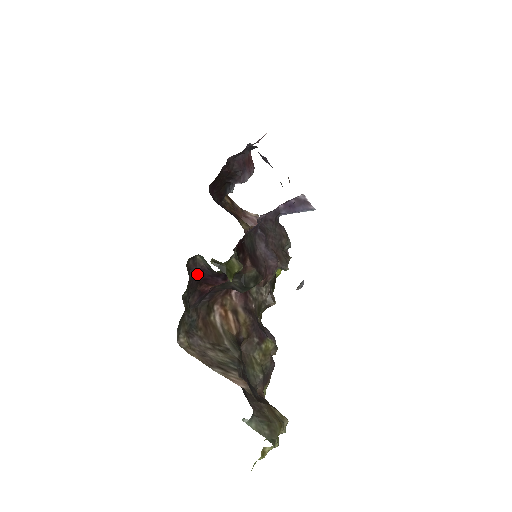
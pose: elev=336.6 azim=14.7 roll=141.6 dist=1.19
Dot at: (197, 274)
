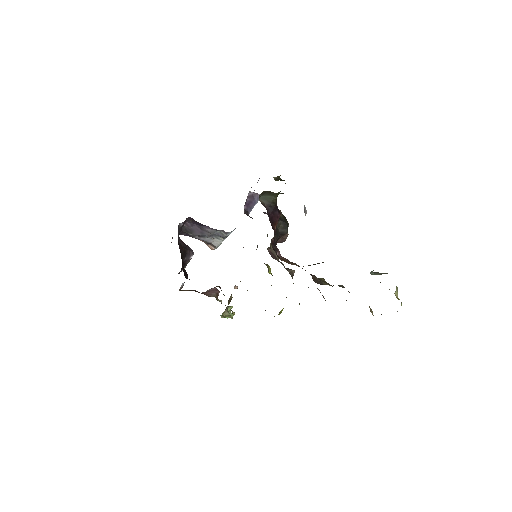
Dot at: (267, 212)
